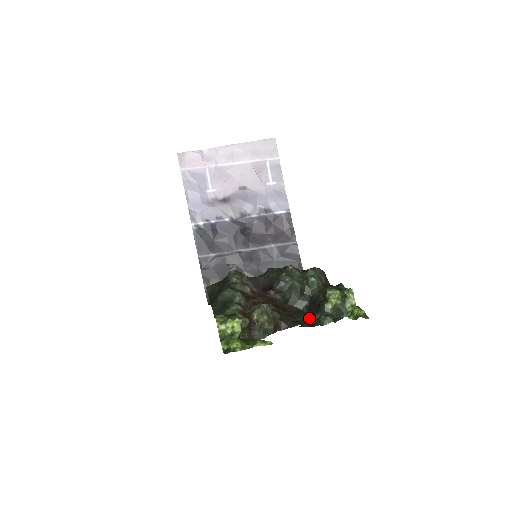
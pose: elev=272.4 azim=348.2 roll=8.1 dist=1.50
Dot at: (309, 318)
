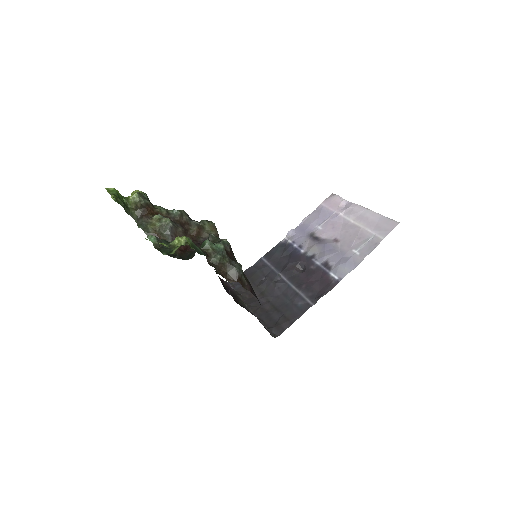
Dot at: occluded
